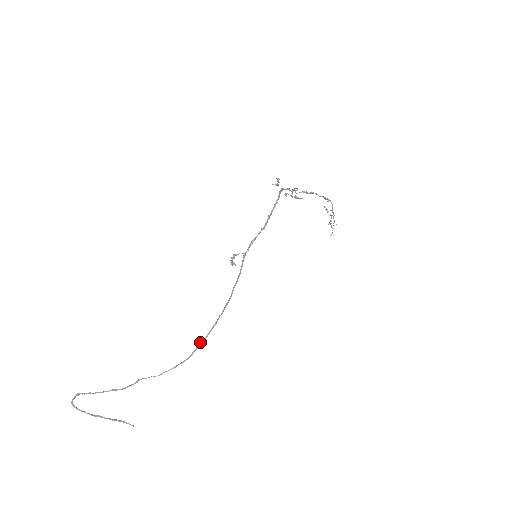
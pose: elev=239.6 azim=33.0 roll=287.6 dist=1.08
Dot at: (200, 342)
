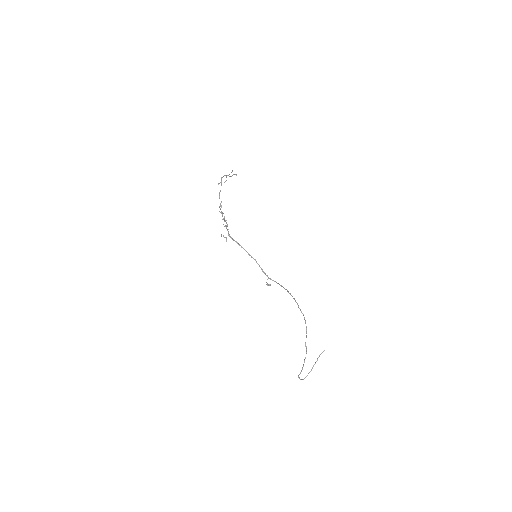
Dot at: occluded
